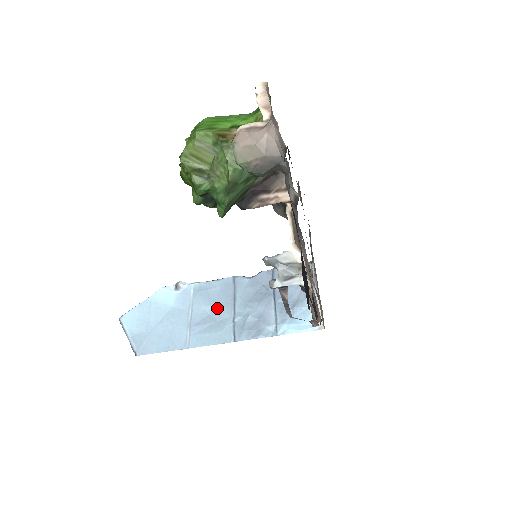
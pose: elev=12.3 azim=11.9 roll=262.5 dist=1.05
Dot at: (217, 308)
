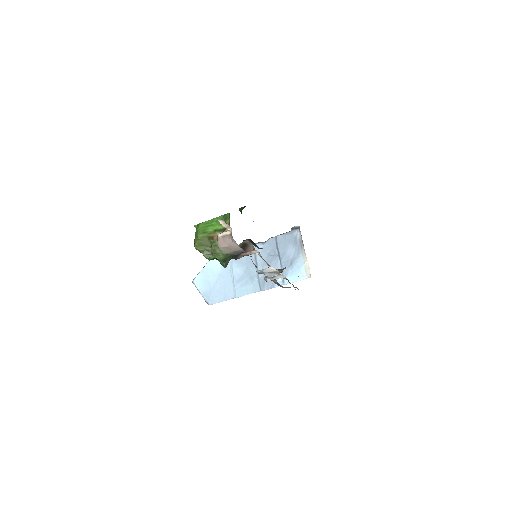
Dot at: (247, 269)
